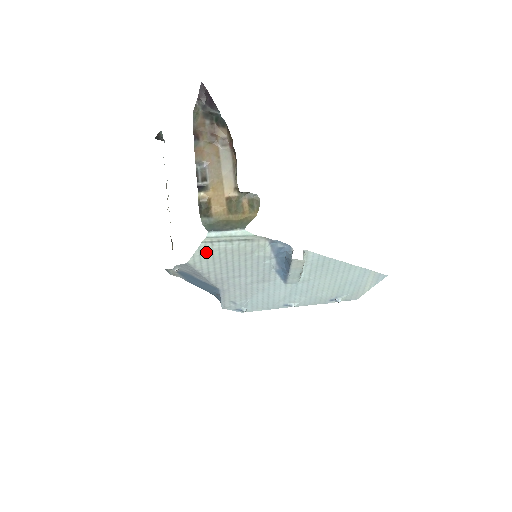
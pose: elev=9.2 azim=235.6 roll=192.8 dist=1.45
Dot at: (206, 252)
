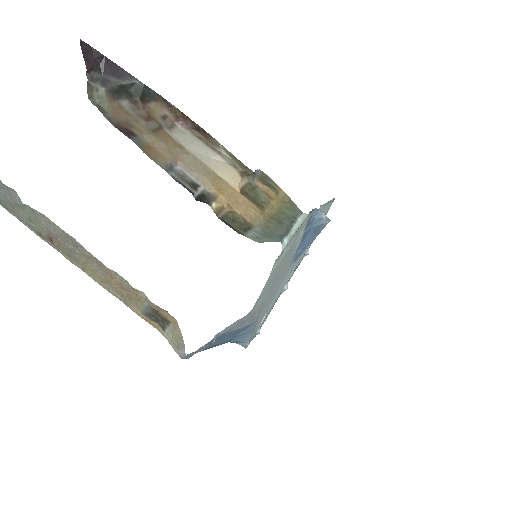
Dot at: (270, 277)
